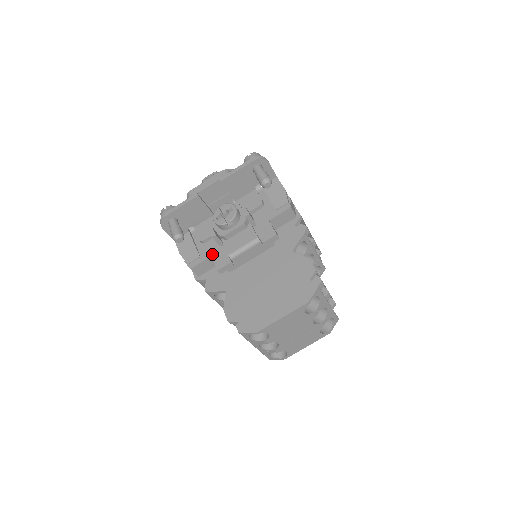
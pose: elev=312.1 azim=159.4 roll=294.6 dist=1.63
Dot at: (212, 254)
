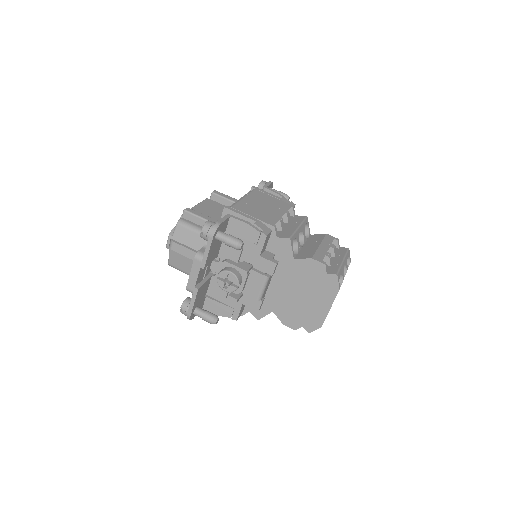
Dot at: (242, 303)
